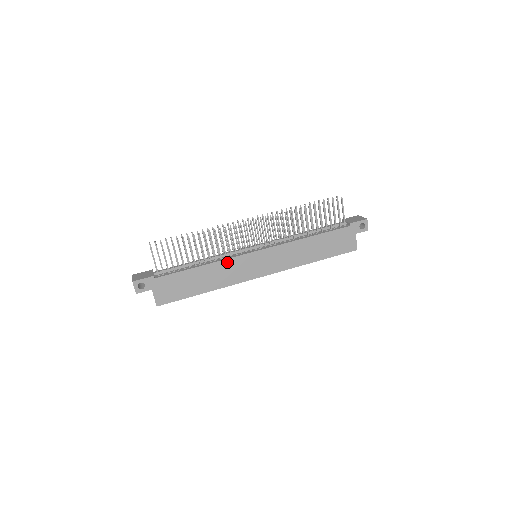
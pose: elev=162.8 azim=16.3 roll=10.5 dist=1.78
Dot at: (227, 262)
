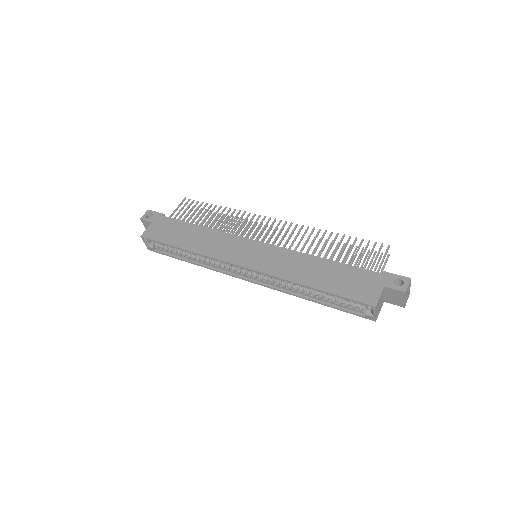
Dot at: (224, 235)
